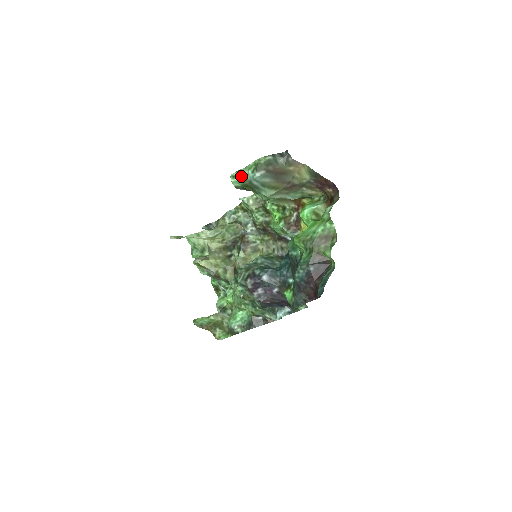
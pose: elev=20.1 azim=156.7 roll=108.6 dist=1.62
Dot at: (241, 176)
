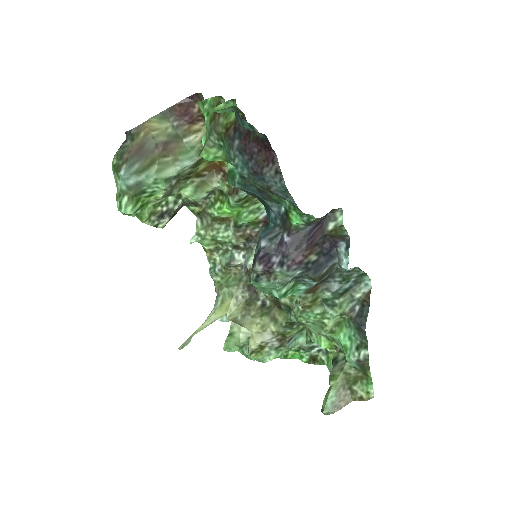
Dot at: (121, 197)
